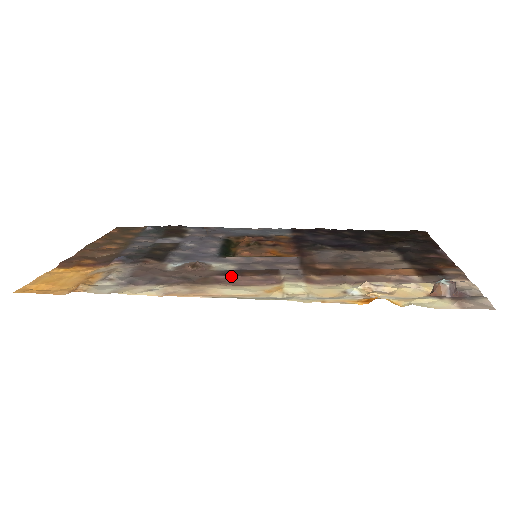
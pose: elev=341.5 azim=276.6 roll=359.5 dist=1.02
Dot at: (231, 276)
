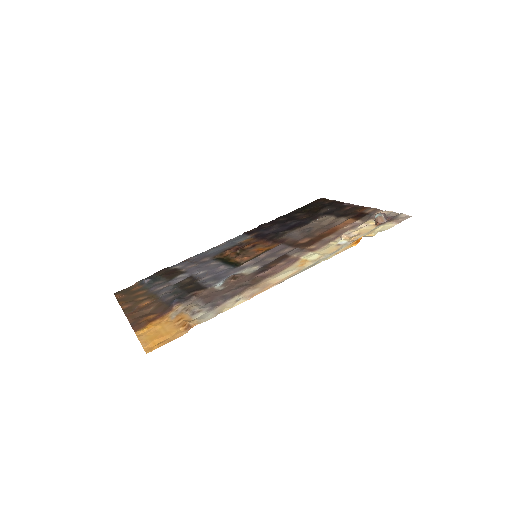
Dot at: (266, 271)
